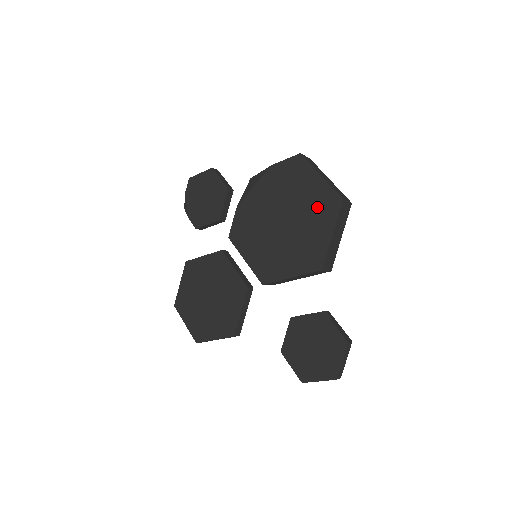
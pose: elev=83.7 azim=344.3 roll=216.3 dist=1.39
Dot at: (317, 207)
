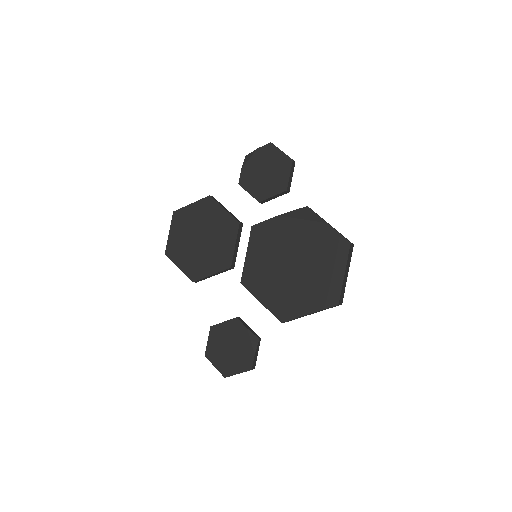
Dot at: (321, 287)
